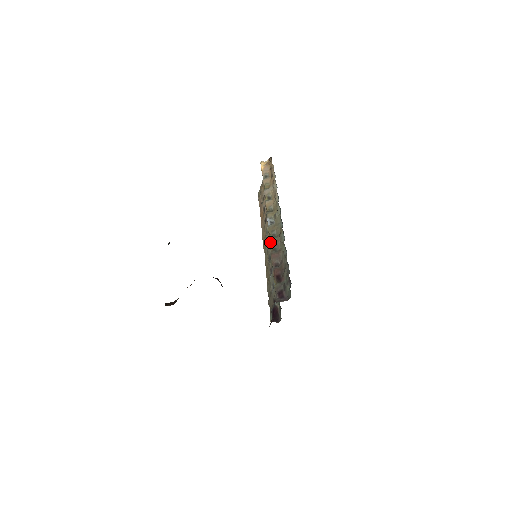
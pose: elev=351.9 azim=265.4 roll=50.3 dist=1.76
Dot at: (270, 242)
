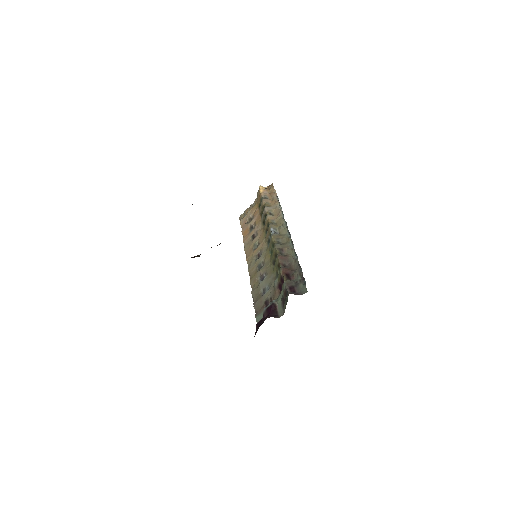
Dot at: (276, 246)
